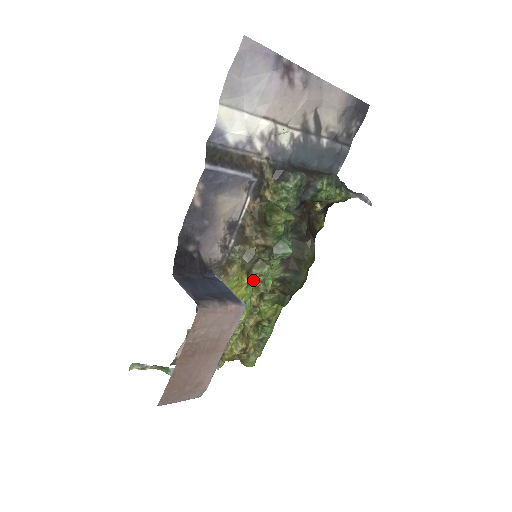
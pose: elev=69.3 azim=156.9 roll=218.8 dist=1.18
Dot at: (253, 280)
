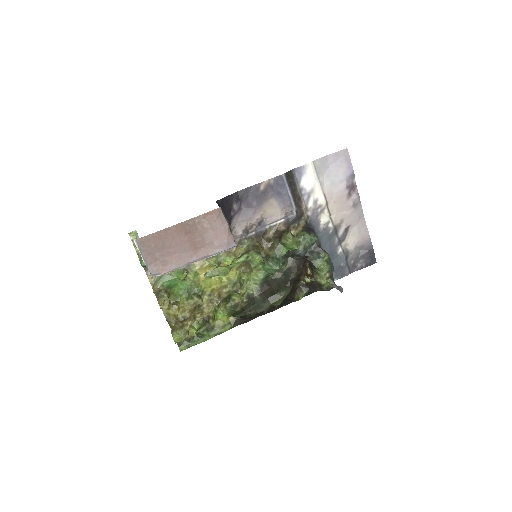
Dot at: (246, 256)
